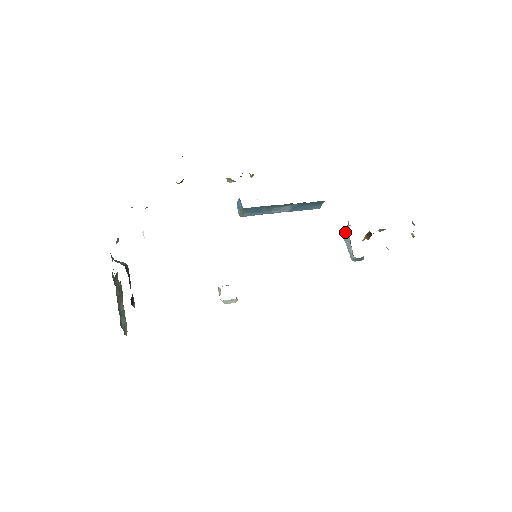
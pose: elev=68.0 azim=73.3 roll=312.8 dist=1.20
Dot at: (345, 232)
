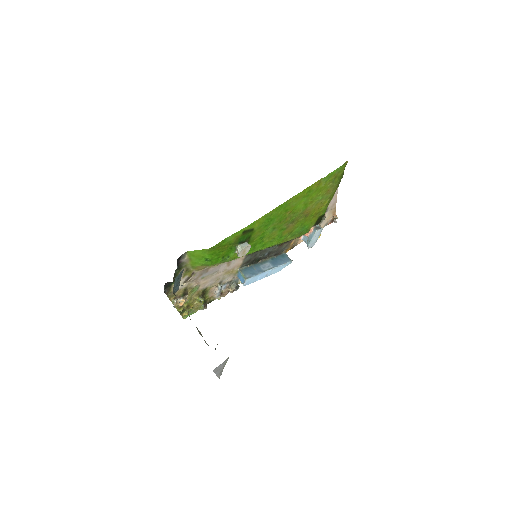
Dot at: (307, 243)
